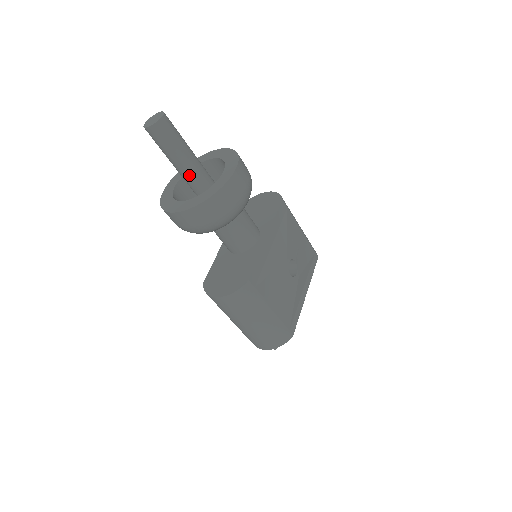
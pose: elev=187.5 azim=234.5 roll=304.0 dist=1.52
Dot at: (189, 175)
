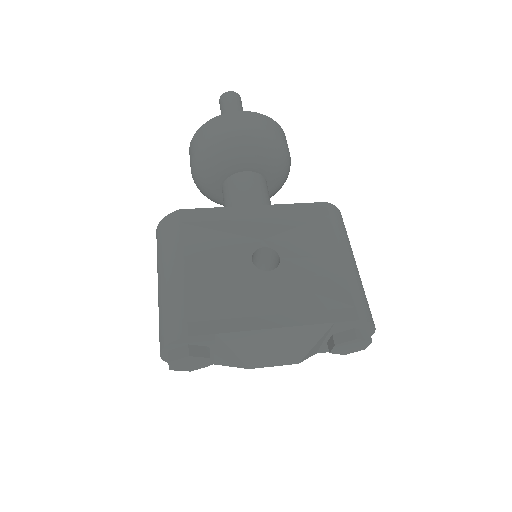
Dot at: occluded
